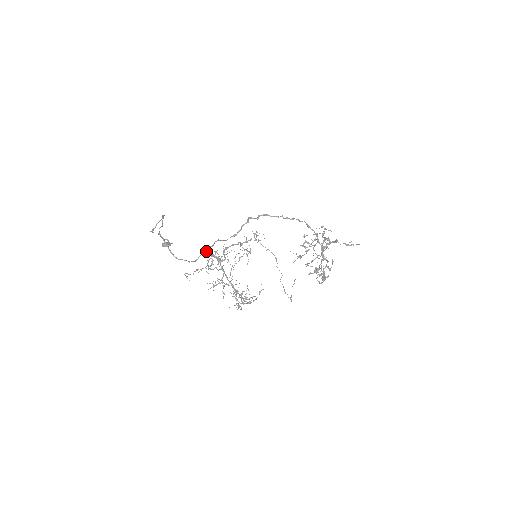
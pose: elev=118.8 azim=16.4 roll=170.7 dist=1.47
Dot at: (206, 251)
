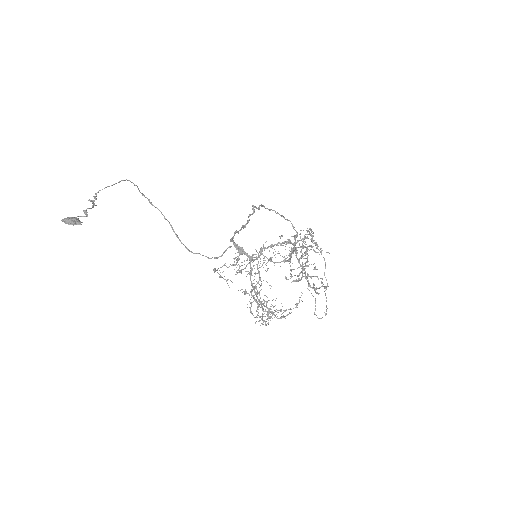
Dot at: occluded
